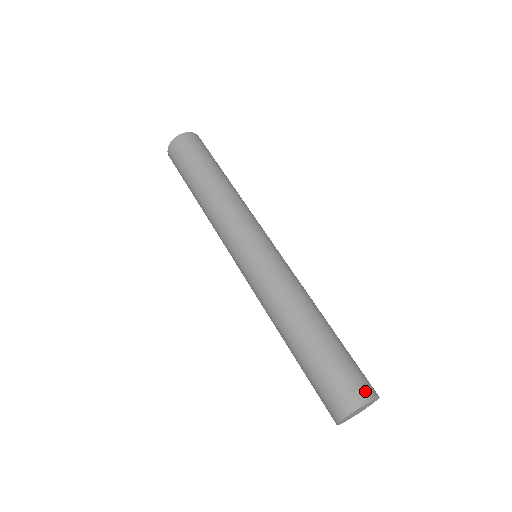
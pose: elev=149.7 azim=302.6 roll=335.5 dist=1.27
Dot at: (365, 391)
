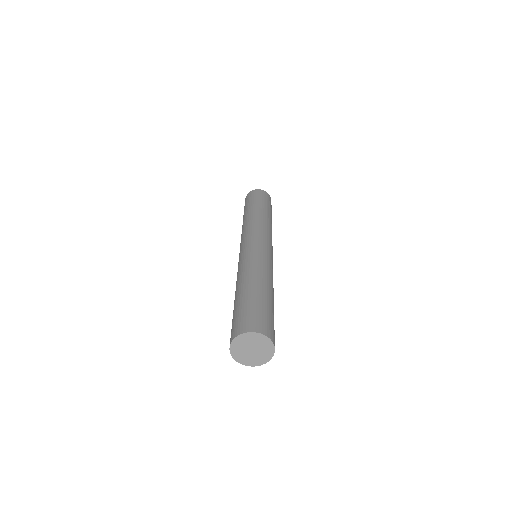
Dot at: (255, 326)
